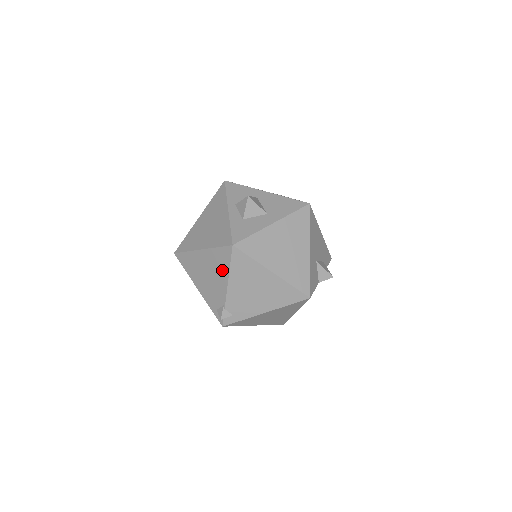
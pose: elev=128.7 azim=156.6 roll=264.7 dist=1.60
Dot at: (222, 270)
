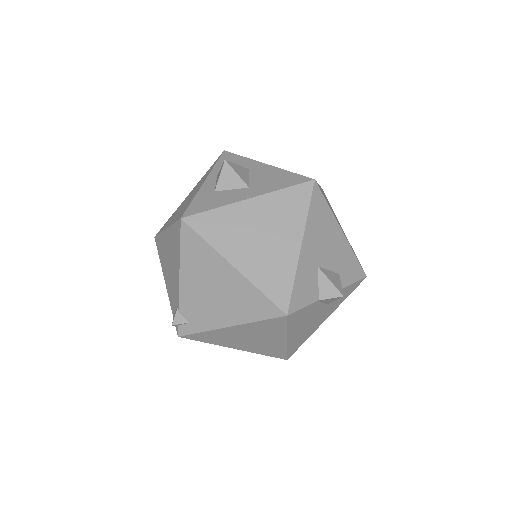
Dot at: (176, 255)
